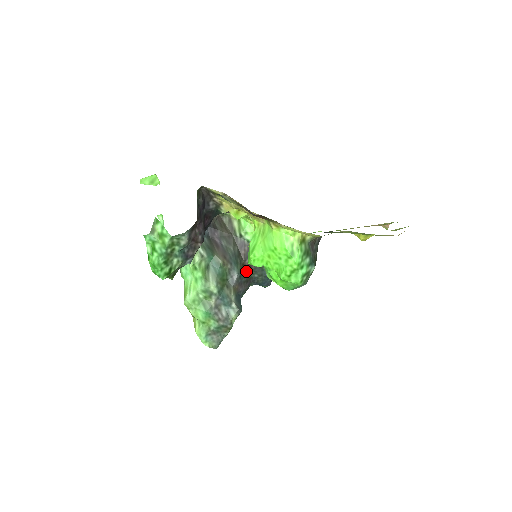
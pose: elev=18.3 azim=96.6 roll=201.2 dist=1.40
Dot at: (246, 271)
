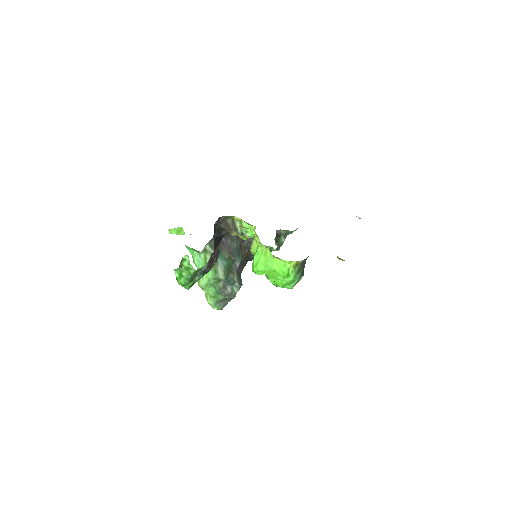
Dot at: (246, 257)
